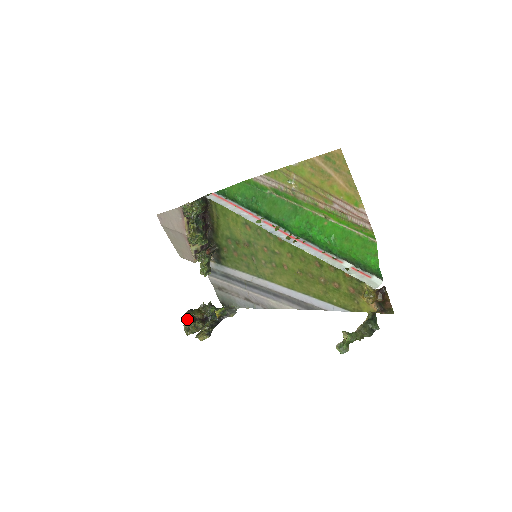
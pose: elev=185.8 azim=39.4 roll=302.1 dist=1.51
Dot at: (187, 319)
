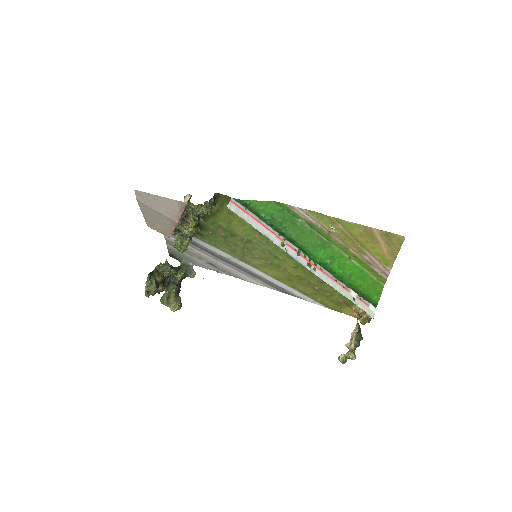
Dot at: (150, 285)
